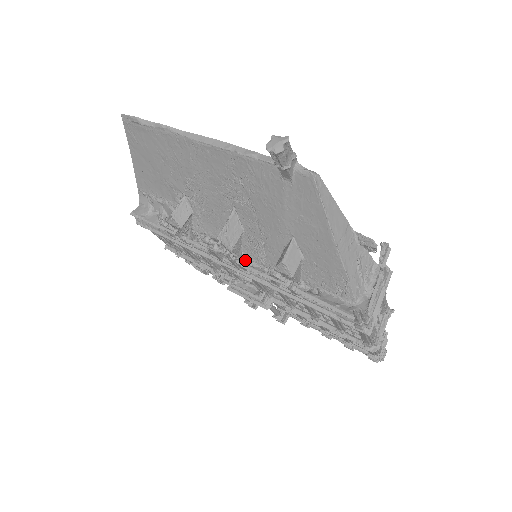
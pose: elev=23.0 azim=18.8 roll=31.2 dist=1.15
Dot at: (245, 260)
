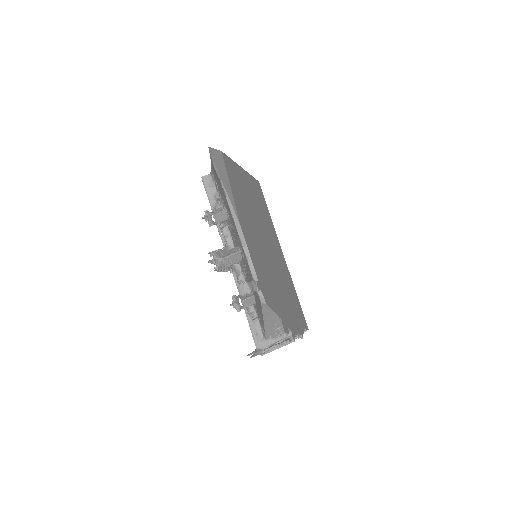
Dot at: (240, 265)
